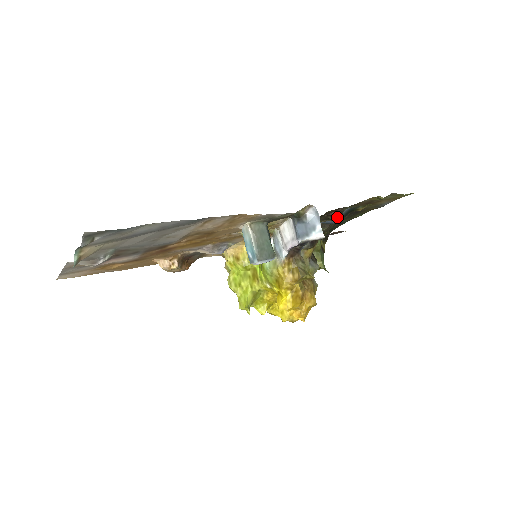
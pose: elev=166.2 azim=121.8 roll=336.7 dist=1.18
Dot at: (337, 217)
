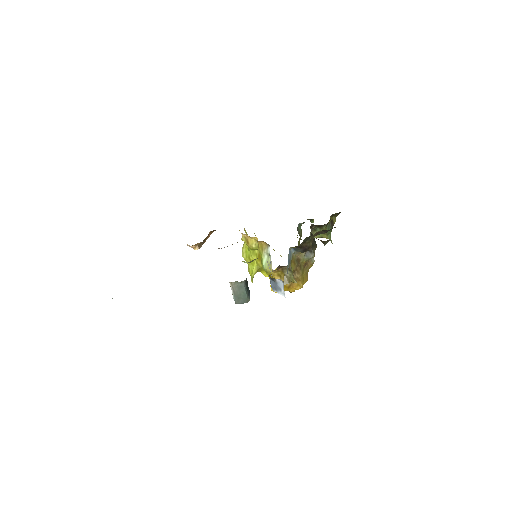
Dot at: (326, 242)
